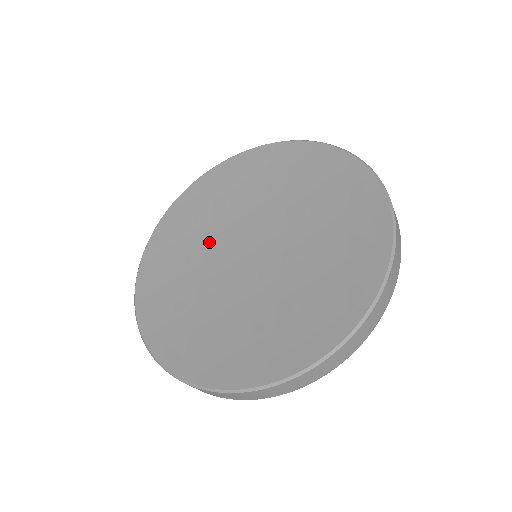
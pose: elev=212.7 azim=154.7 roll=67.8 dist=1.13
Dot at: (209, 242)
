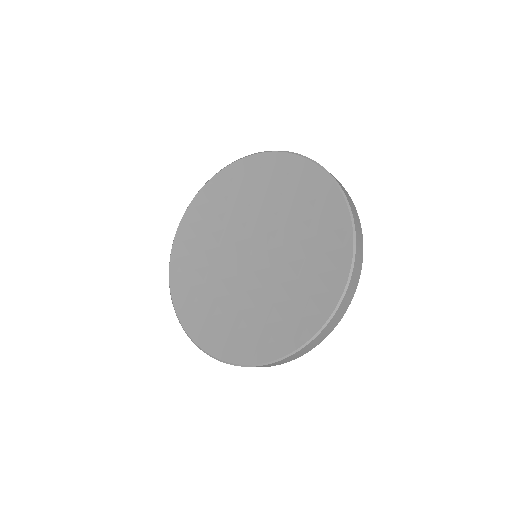
Dot at: (226, 231)
